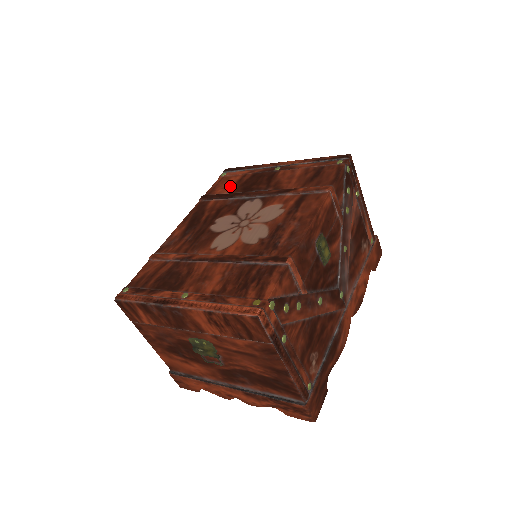
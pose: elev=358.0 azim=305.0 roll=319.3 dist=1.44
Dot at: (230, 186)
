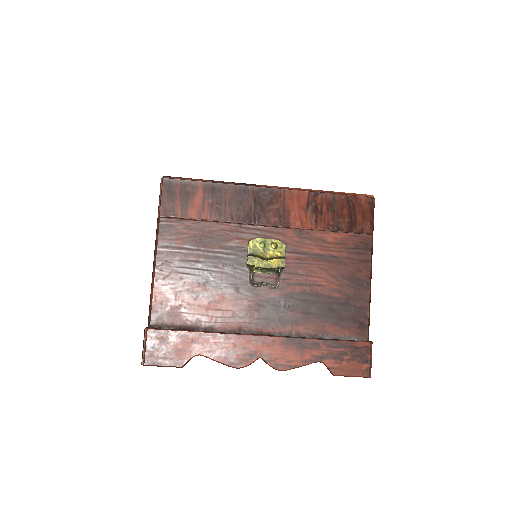
Dot at: occluded
